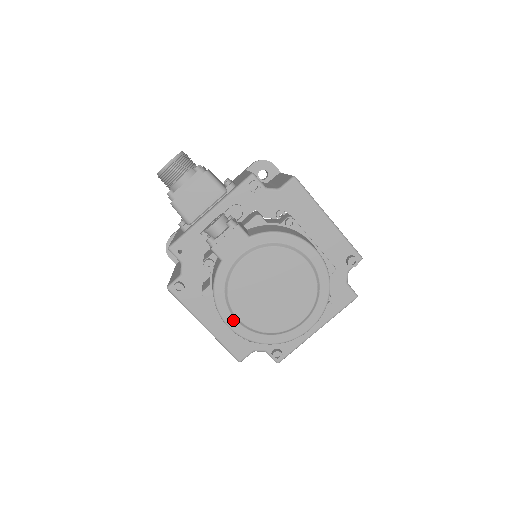
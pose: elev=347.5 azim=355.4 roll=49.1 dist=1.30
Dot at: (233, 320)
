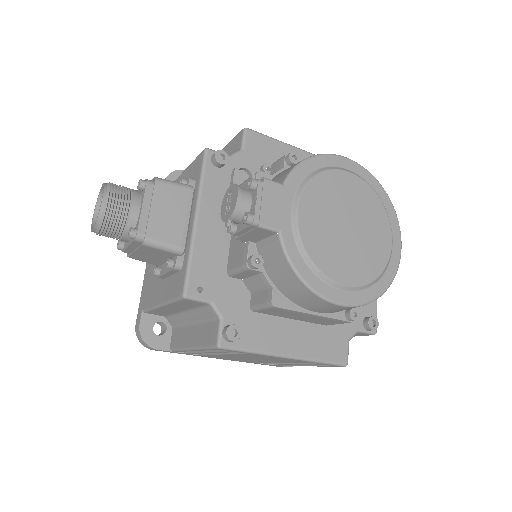
Dot at: (339, 293)
